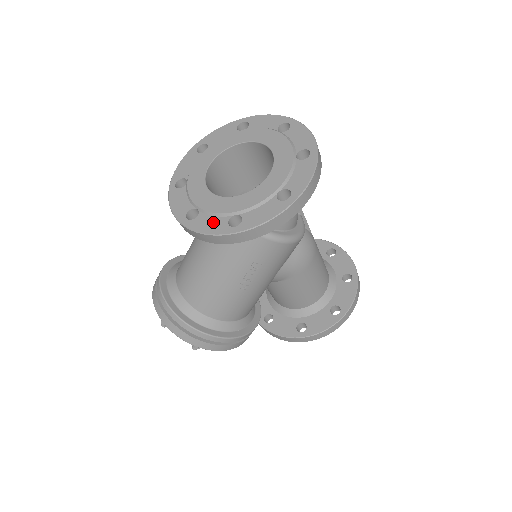
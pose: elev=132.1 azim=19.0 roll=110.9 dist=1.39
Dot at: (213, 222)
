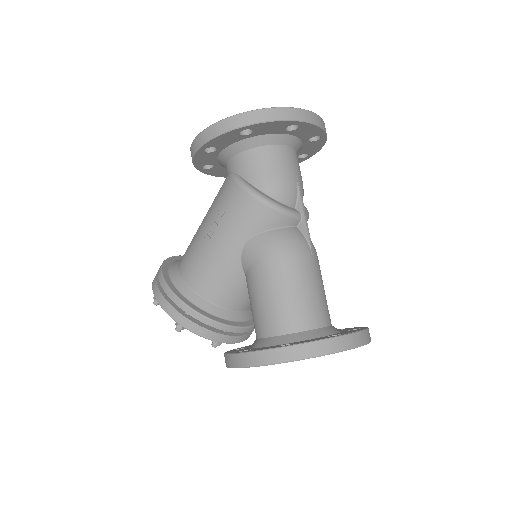
Dot at: occluded
